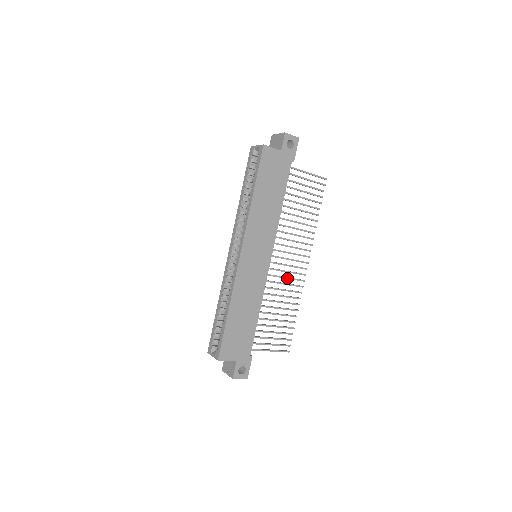
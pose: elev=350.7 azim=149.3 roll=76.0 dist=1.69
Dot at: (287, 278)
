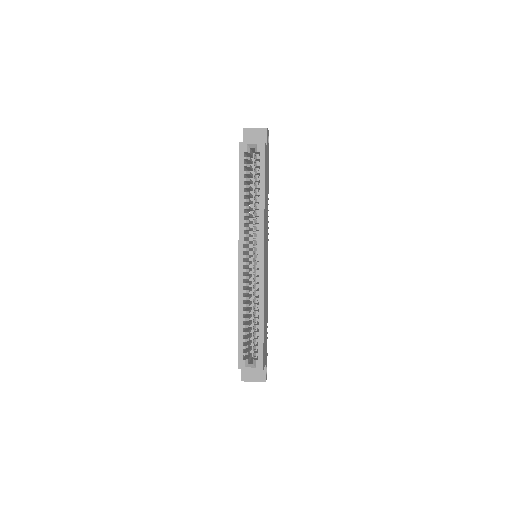
Dot at: occluded
